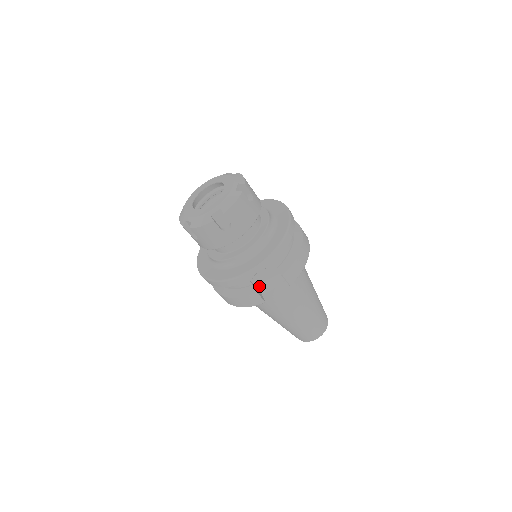
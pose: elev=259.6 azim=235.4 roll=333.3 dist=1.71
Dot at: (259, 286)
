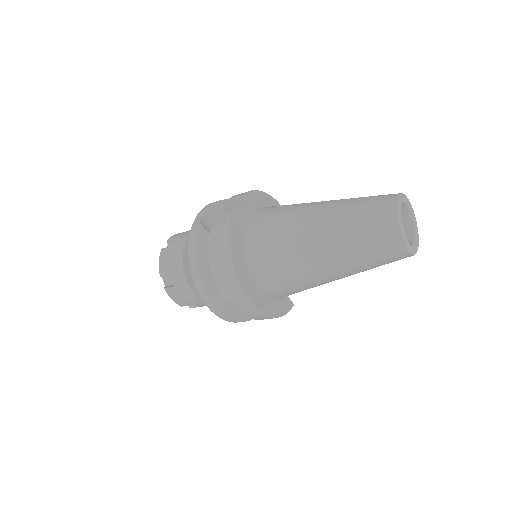
Dot at: occluded
